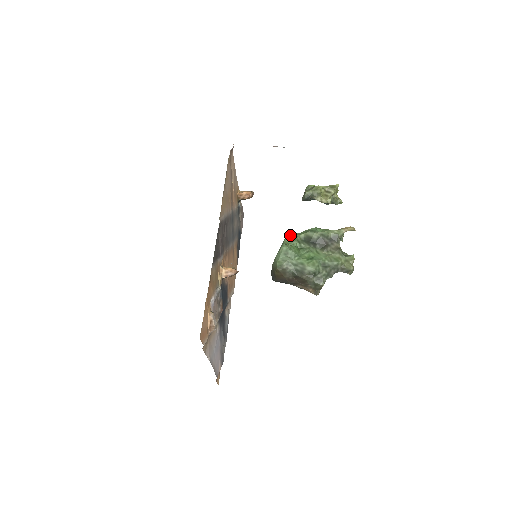
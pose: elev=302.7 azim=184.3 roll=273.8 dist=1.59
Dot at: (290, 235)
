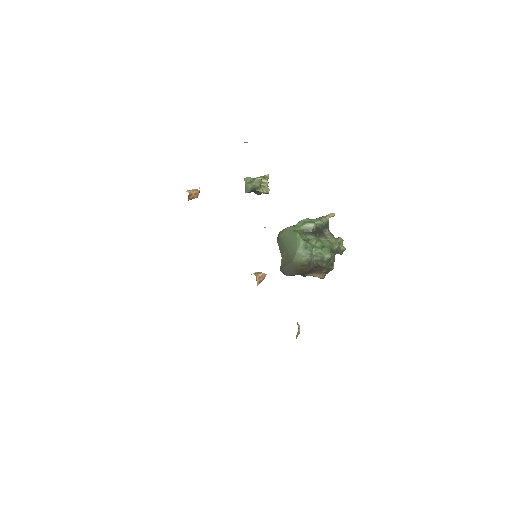
Dot at: (292, 229)
